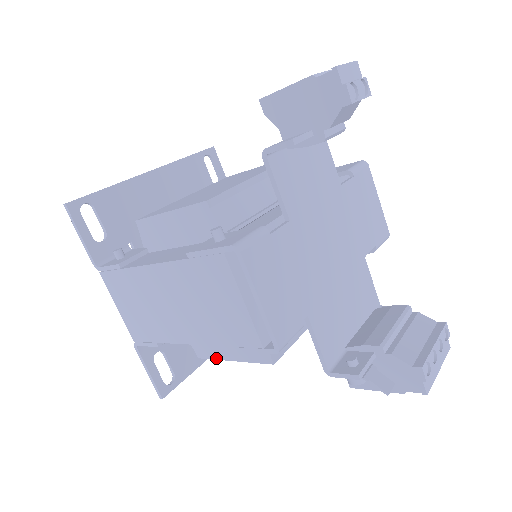
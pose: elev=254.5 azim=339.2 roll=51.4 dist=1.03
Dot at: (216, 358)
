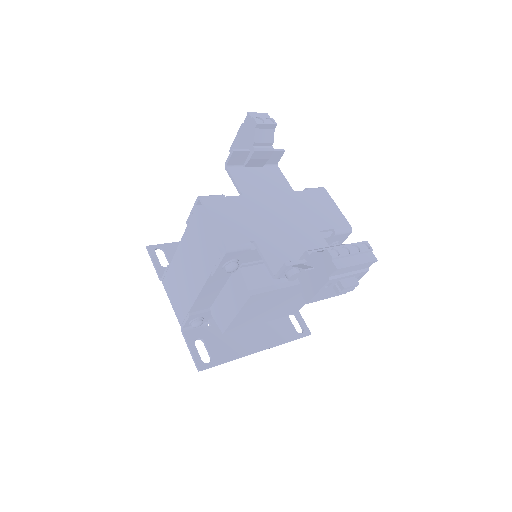
Dot at: (229, 323)
